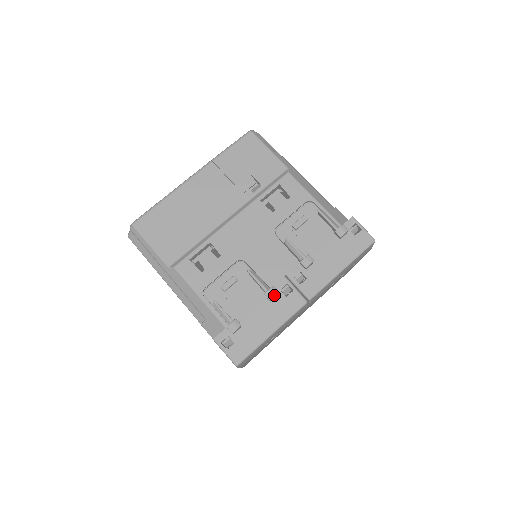
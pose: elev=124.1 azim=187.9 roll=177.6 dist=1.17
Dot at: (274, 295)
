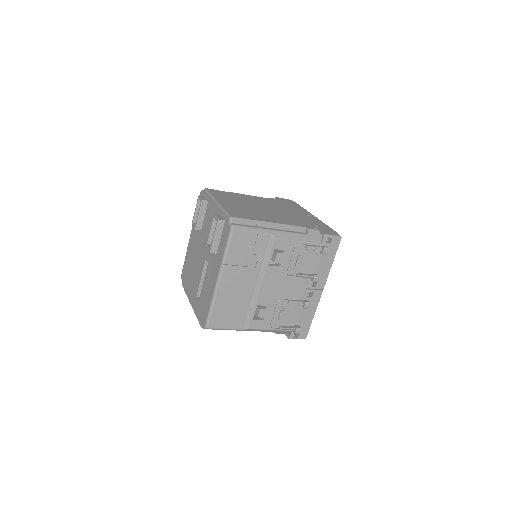
Dot at: occluded
